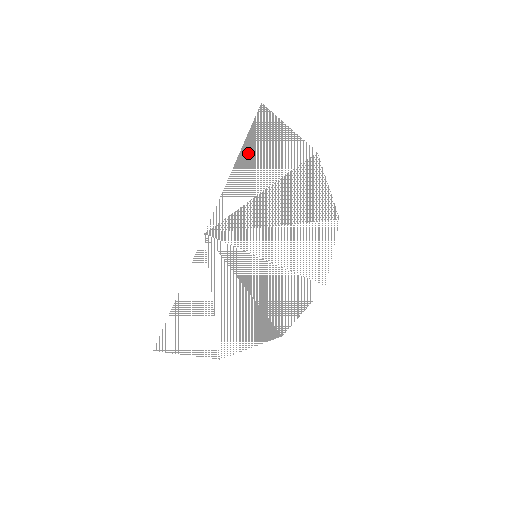
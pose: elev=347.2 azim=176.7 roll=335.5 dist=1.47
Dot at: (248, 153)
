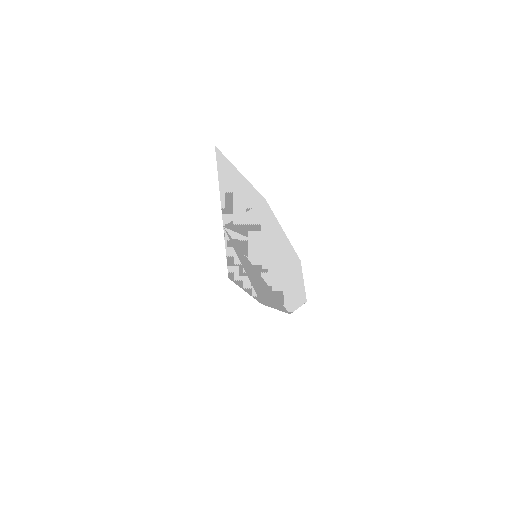
Dot at: (223, 182)
